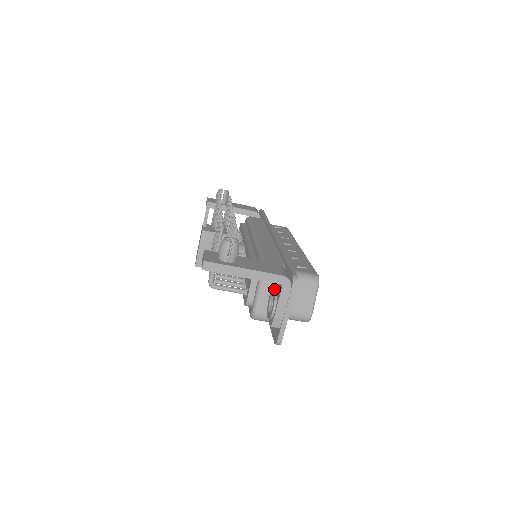
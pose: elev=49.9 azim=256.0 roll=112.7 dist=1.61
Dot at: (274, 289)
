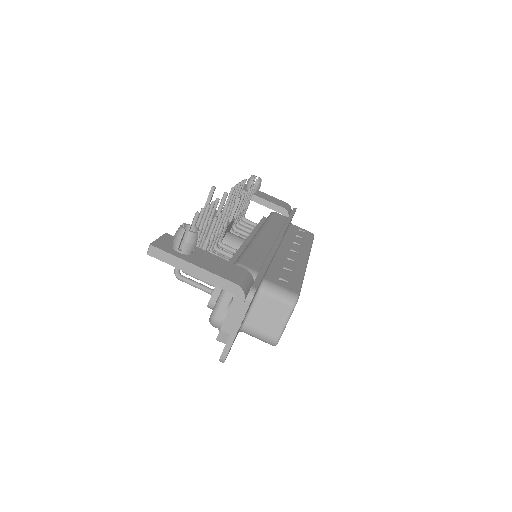
Dot at: (232, 297)
